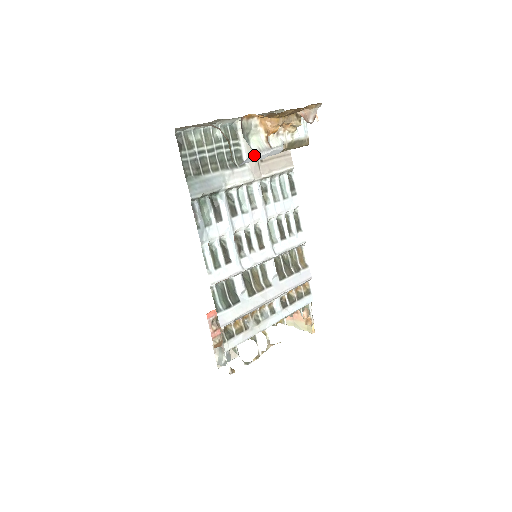
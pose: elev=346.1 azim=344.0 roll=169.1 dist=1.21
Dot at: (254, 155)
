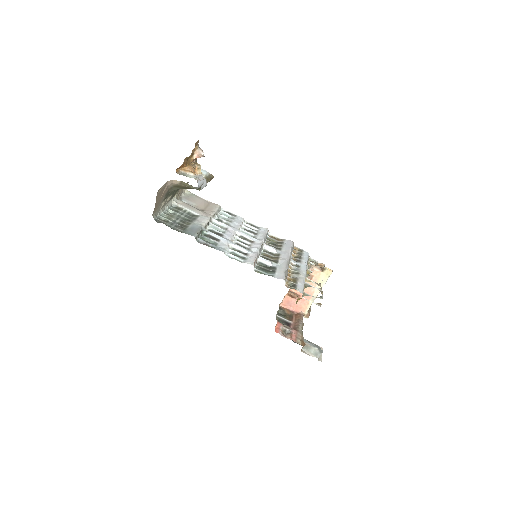
Dot at: (198, 179)
